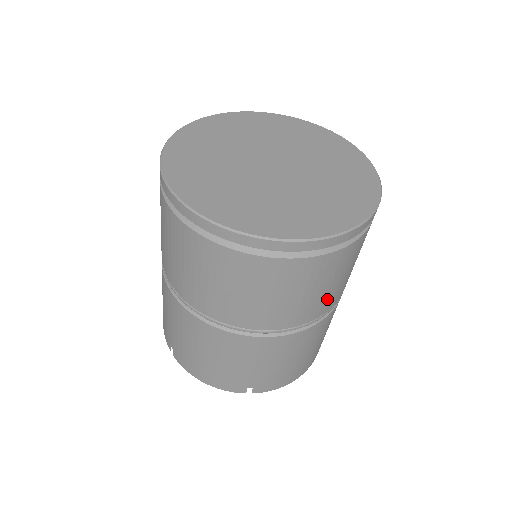
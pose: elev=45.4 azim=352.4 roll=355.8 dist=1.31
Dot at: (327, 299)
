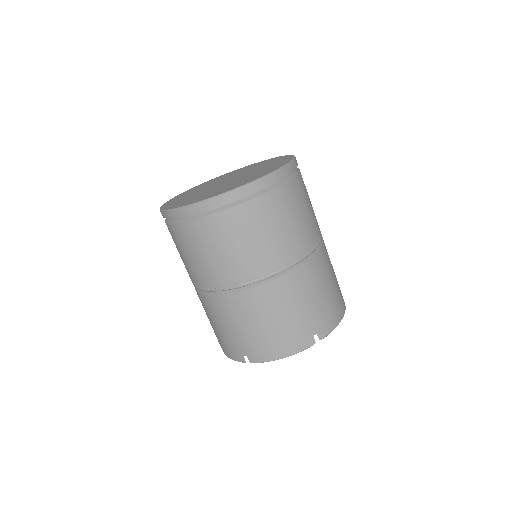
Dot at: (311, 226)
